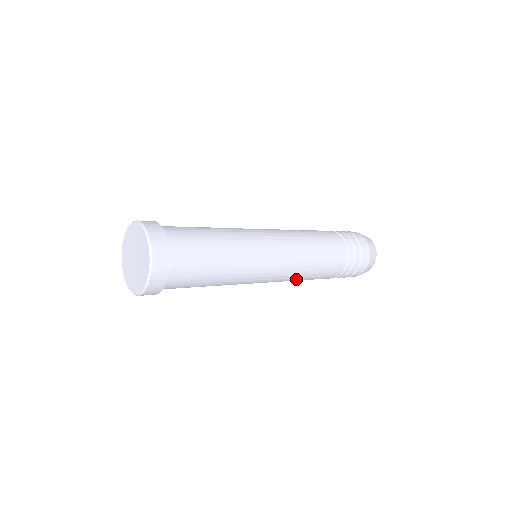
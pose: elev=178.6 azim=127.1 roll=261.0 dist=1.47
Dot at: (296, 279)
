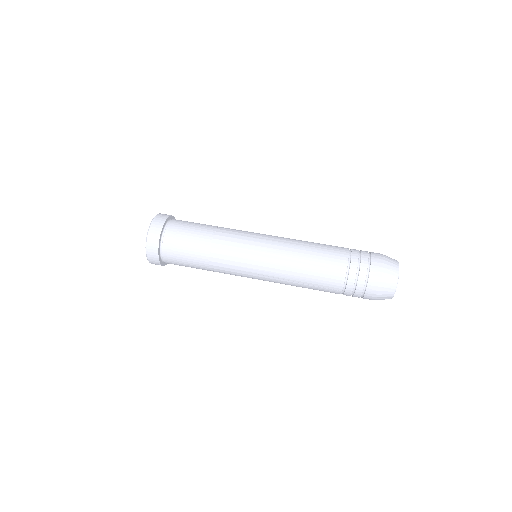
Dot at: (289, 283)
